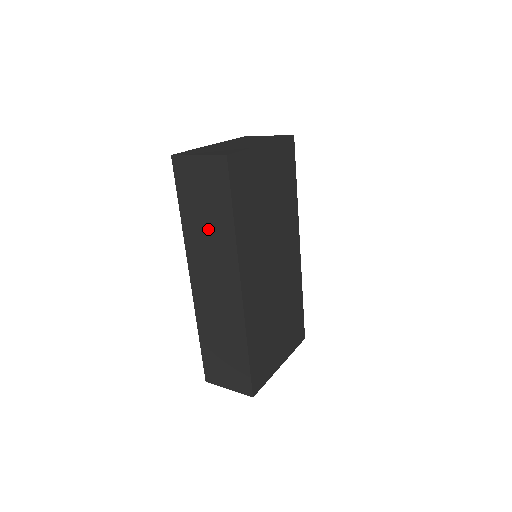
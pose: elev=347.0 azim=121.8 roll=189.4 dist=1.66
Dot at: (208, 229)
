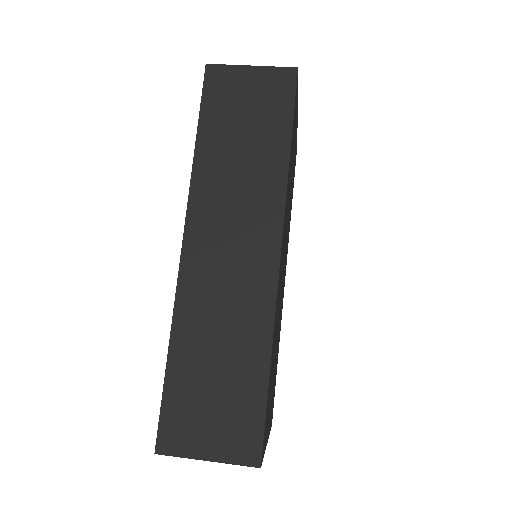
Dot at: (242, 162)
